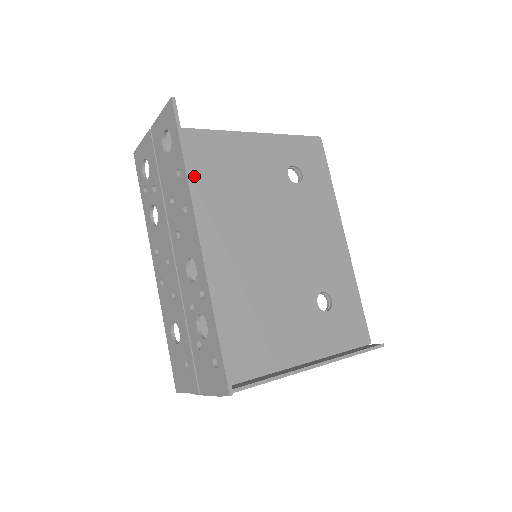
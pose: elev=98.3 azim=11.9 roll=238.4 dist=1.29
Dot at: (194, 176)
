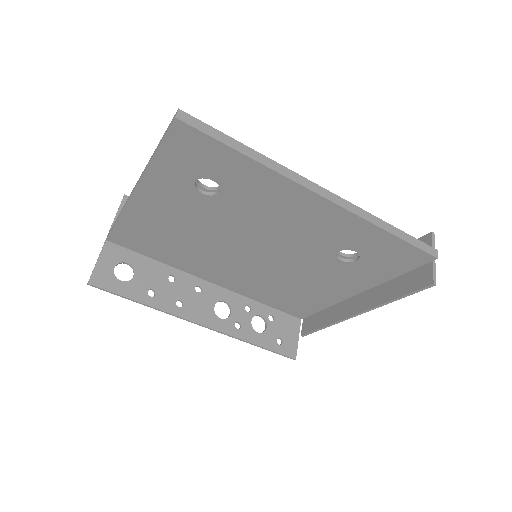
Dot at: (160, 247)
